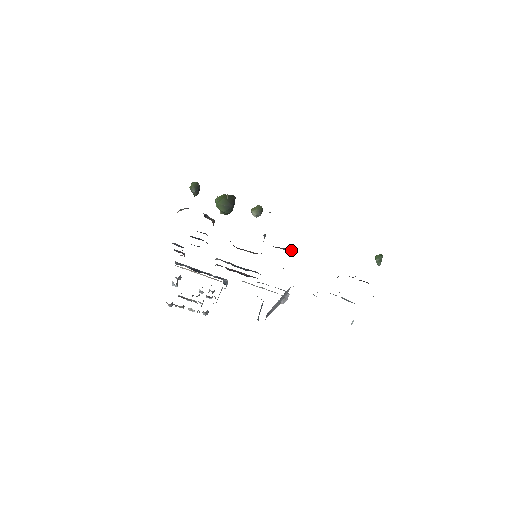
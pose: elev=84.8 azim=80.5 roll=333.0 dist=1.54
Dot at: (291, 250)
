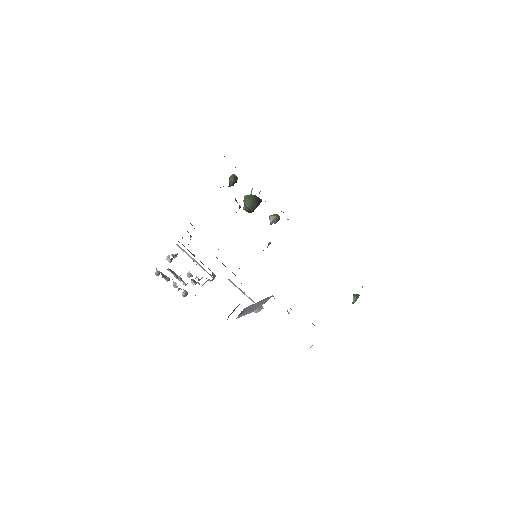
Dot at: occluded
